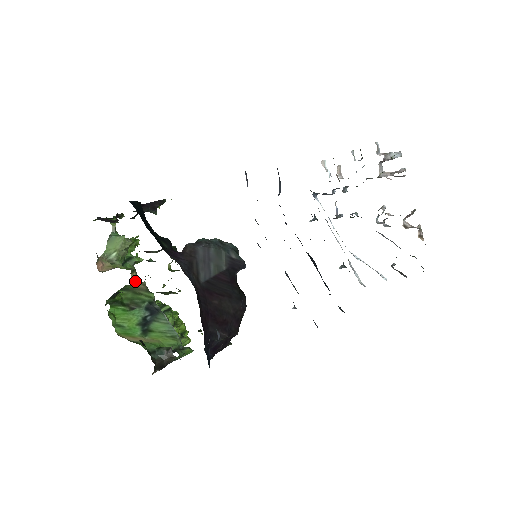
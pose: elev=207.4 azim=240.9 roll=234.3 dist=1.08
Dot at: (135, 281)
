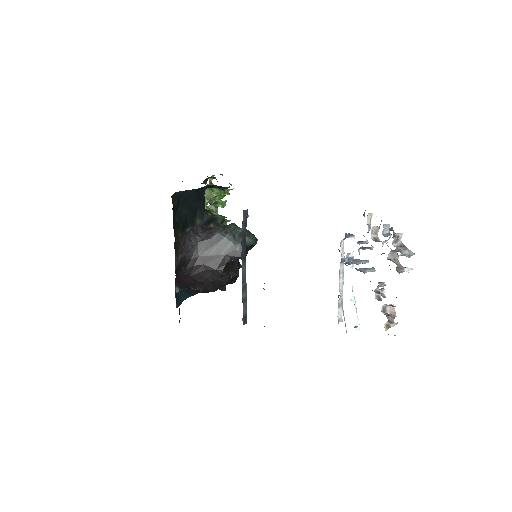
Dot at: occluded
